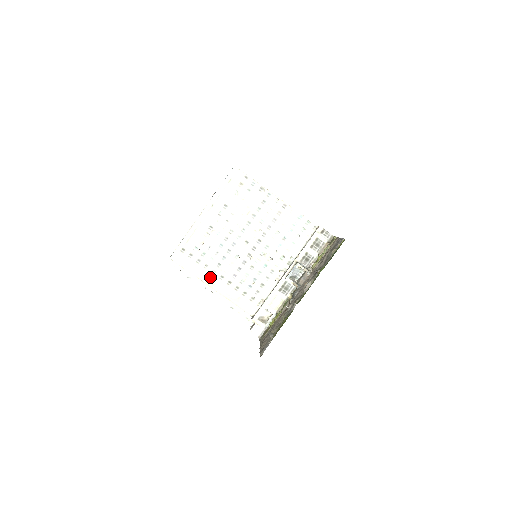
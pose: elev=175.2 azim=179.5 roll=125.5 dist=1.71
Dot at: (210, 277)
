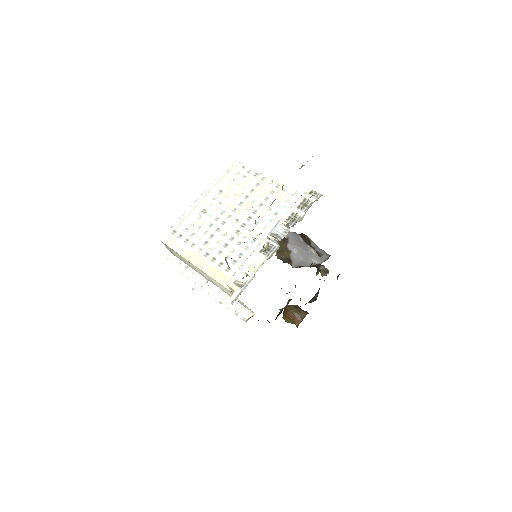
Dot at: (195, 255)
